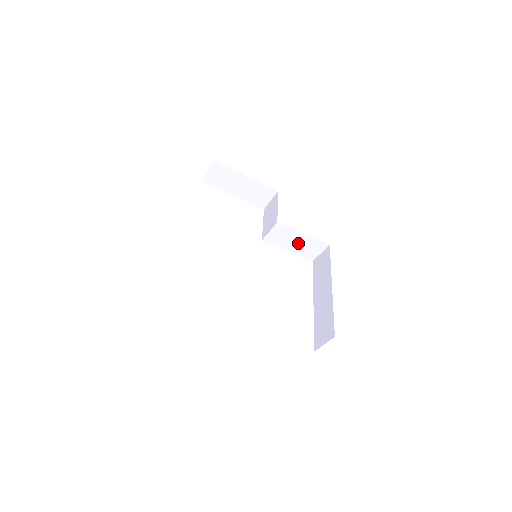
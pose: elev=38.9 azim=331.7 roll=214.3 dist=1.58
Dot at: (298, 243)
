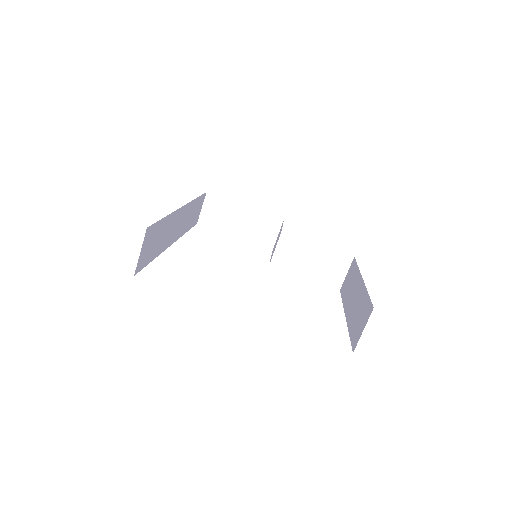
Dot at: (314, 262)
